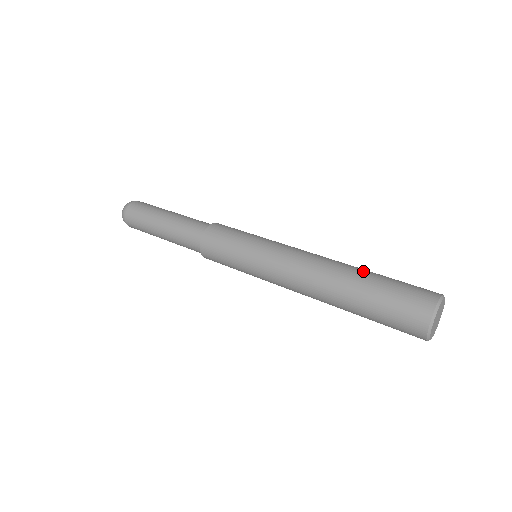
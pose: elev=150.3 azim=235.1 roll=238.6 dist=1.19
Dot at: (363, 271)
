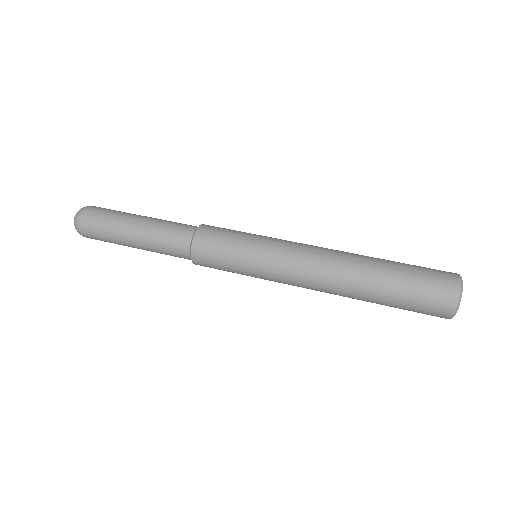
Dot at: (381, 261)
